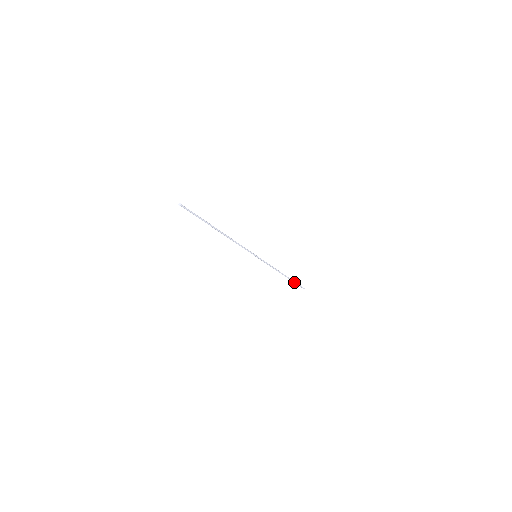
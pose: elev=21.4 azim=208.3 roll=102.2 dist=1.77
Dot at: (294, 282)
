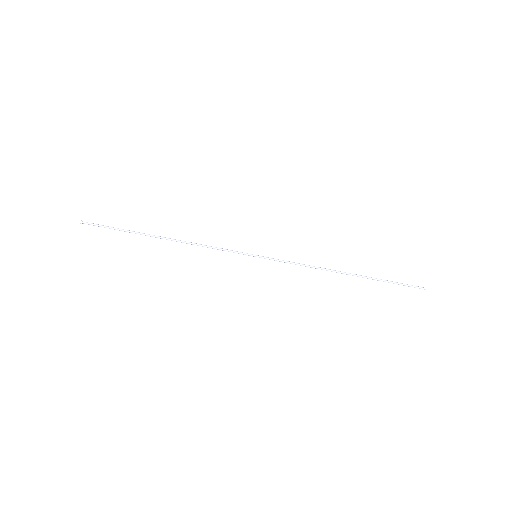
Dot at: (384, 281)
